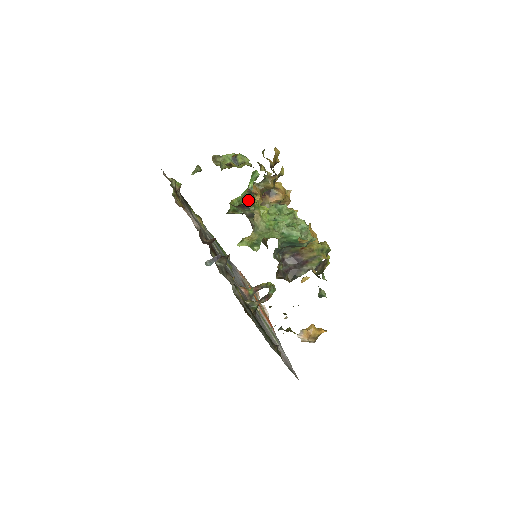
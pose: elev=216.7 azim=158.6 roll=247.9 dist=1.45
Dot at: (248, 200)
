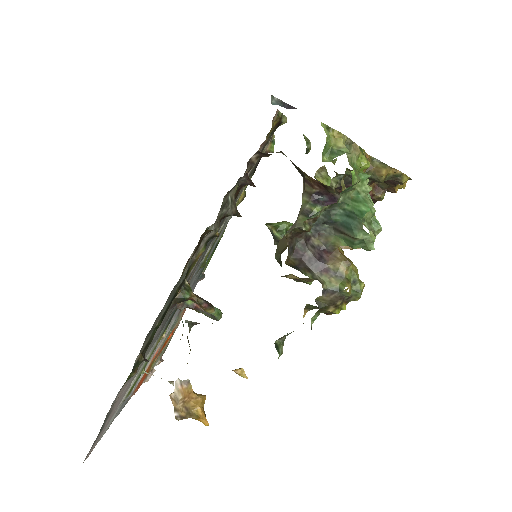
Dot at: (325, 194)
